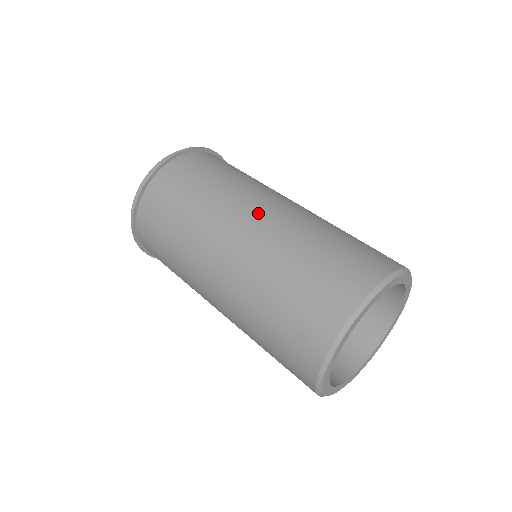
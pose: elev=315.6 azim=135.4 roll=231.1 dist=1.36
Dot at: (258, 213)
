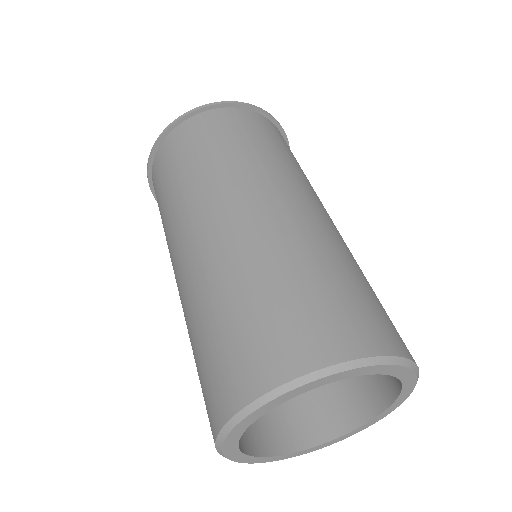
Dot at: (215, 222)
